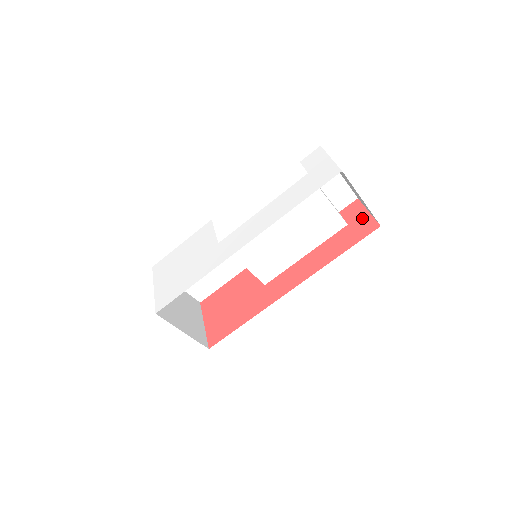
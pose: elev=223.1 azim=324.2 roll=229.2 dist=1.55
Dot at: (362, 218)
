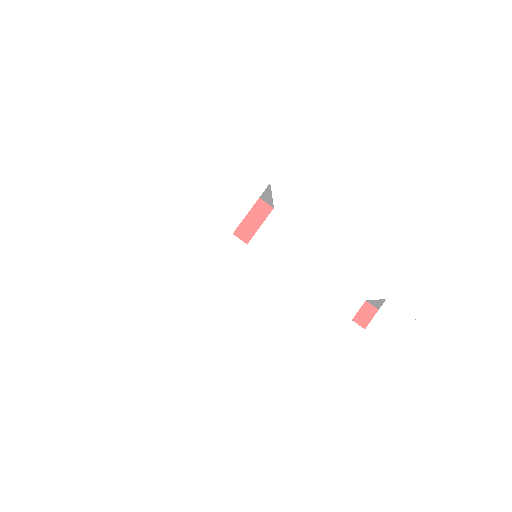
Dot at: occluded
